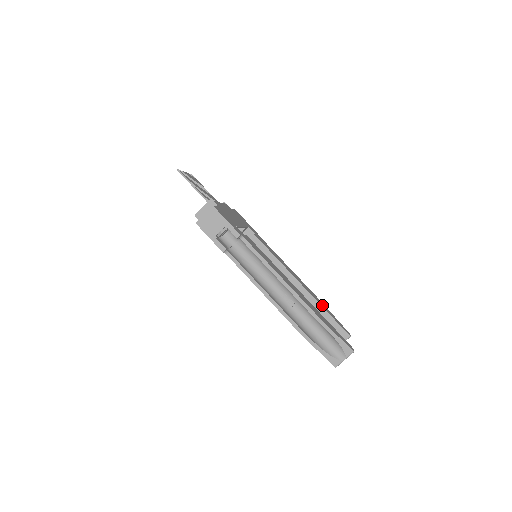
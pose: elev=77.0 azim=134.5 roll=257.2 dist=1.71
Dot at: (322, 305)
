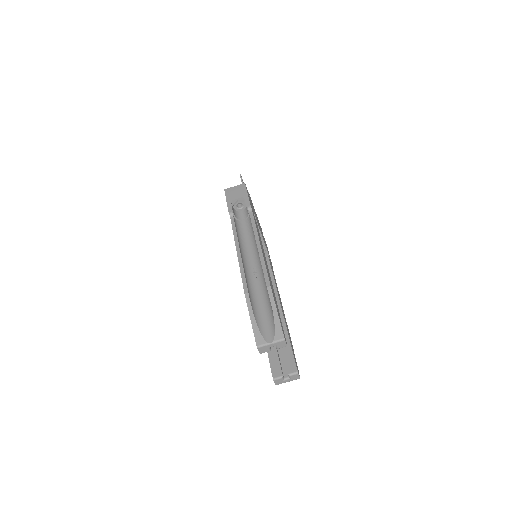
Dot at: (289, 336)
